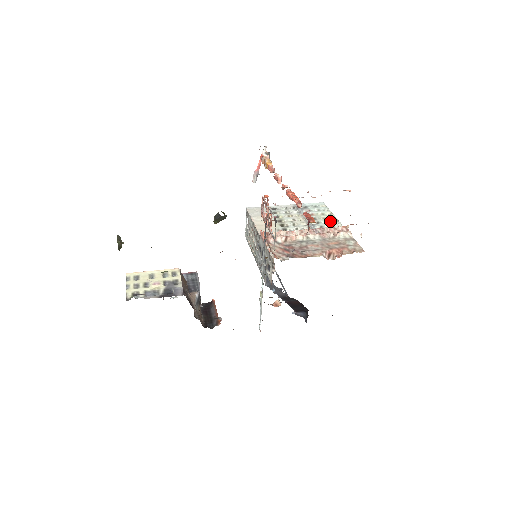
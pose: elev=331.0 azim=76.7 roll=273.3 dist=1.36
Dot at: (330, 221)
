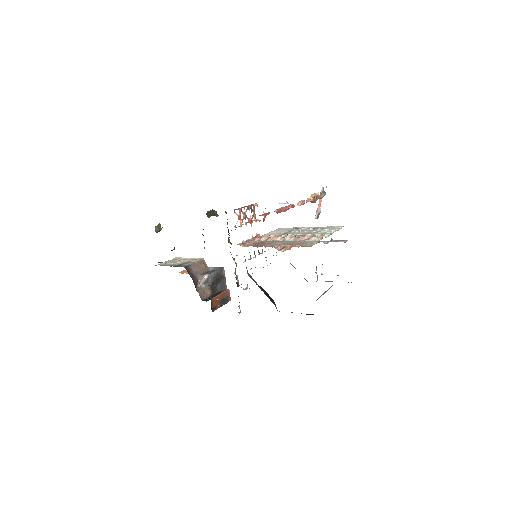
Dot at: (323, 234)
